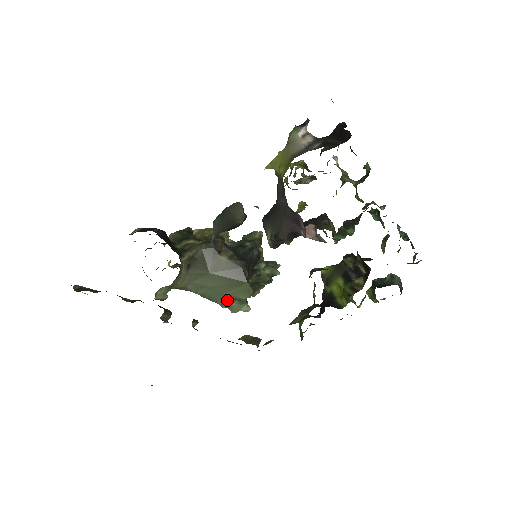
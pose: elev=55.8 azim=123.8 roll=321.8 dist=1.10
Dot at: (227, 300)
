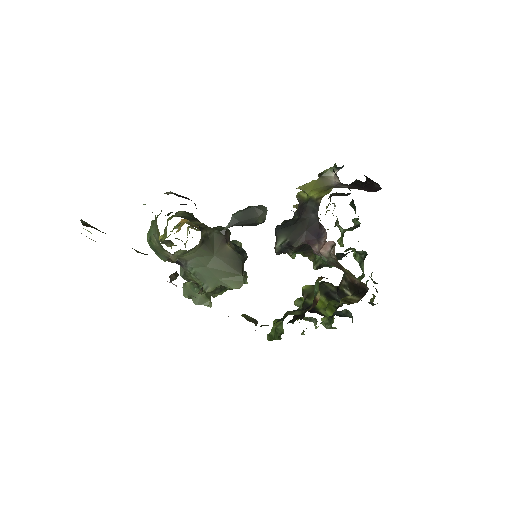
Dot at: (215, 286)
